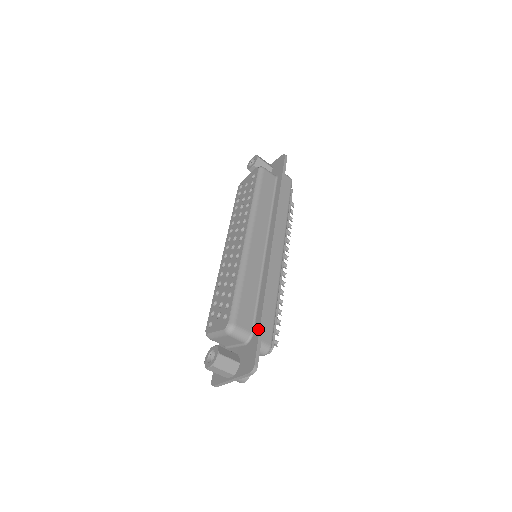
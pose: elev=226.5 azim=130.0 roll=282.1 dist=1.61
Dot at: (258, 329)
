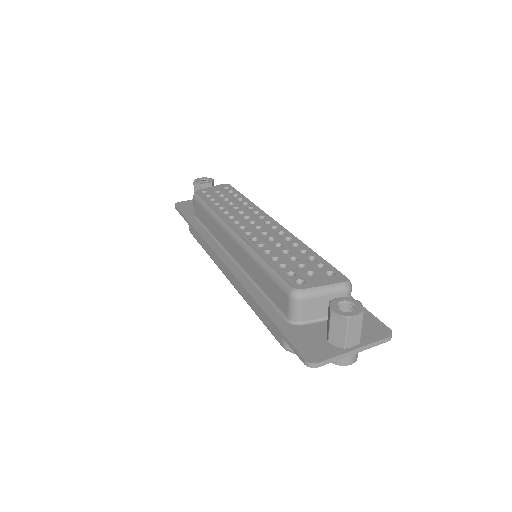
Dot at: occluded
